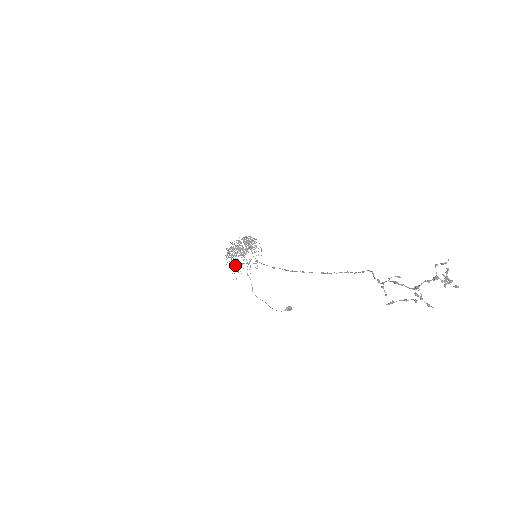
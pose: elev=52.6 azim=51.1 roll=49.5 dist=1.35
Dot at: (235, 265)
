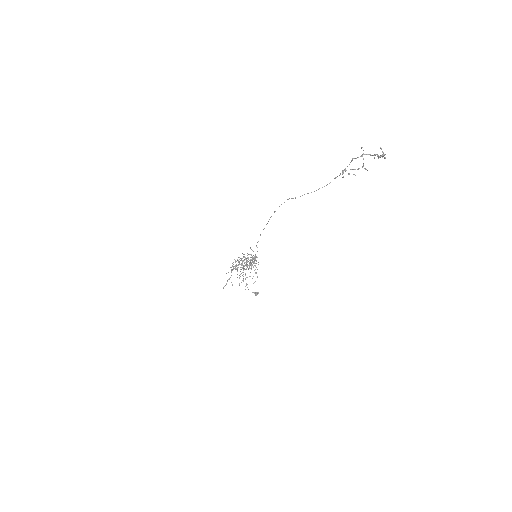
Dot at: occluded
